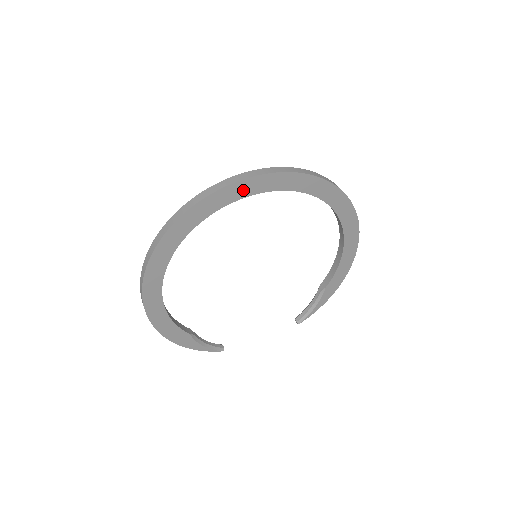
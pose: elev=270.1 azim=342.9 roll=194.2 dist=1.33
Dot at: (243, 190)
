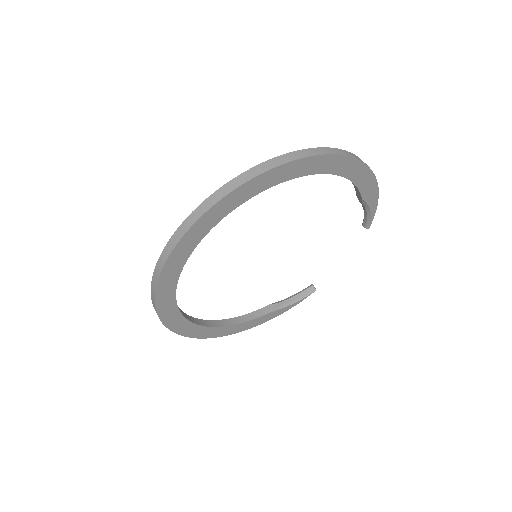
Dot at: (175, 267)
